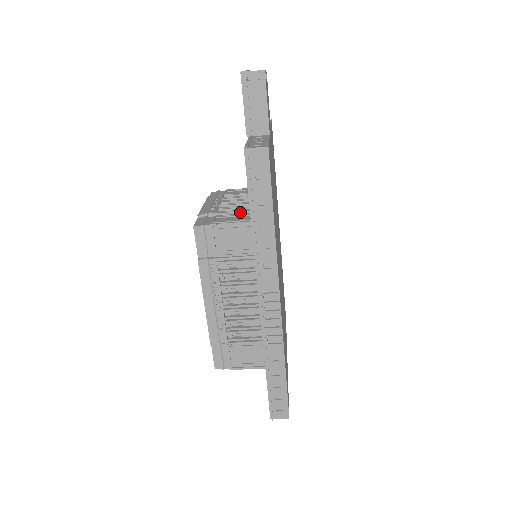
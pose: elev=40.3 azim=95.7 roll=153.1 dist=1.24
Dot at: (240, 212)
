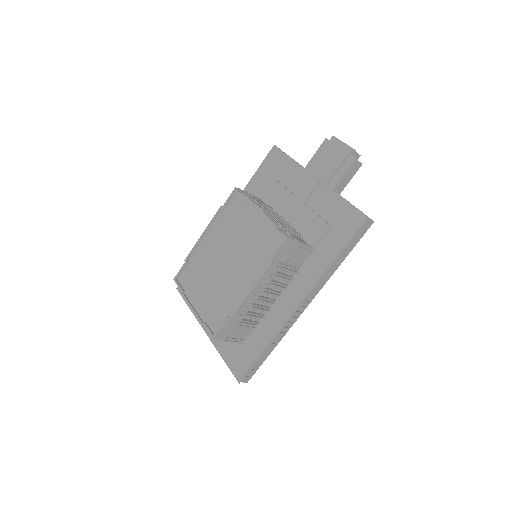
Dot at: (297, 233)
